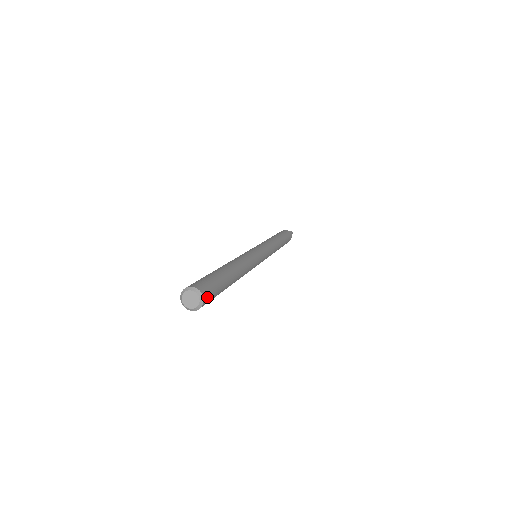
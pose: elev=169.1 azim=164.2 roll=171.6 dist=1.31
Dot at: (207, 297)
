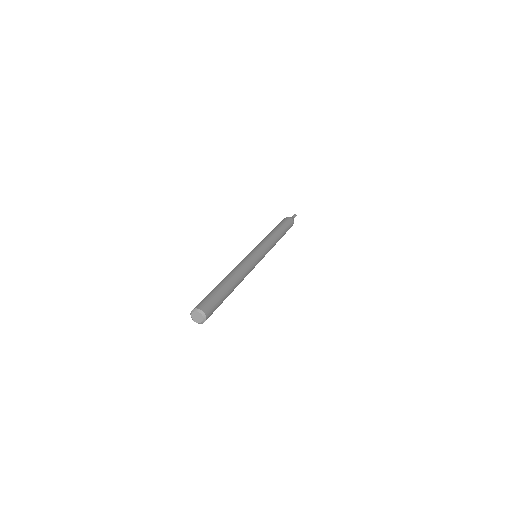
Dot at: (207, 310)
